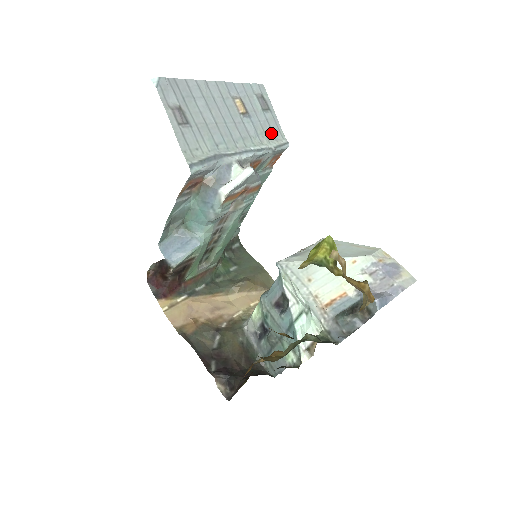
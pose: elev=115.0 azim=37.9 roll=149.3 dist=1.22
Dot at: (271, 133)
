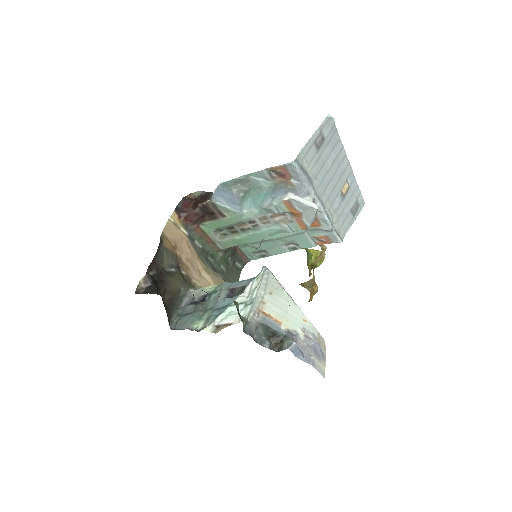
Dot at: (341, 223)
